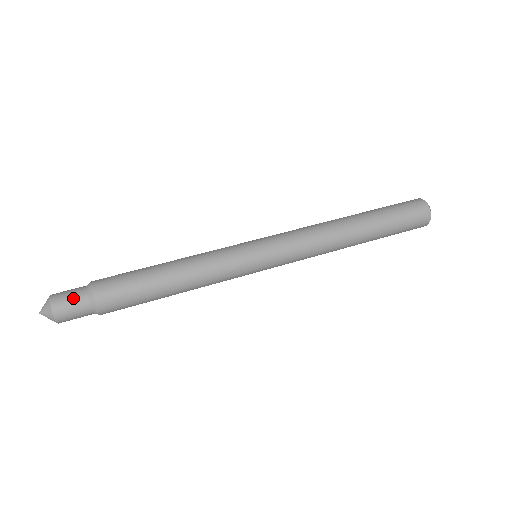
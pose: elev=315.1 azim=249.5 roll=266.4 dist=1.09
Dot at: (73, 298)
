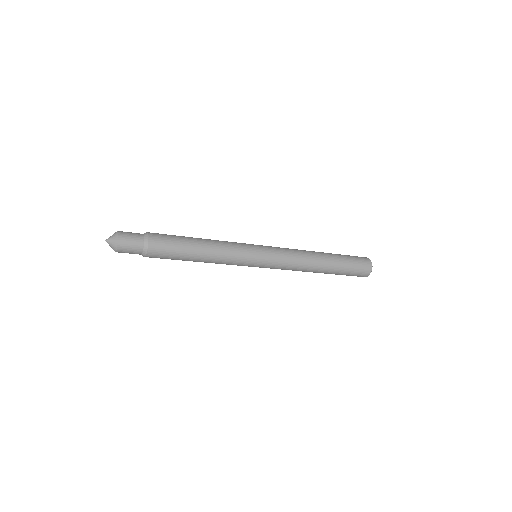
Dot at: (134, 239)
